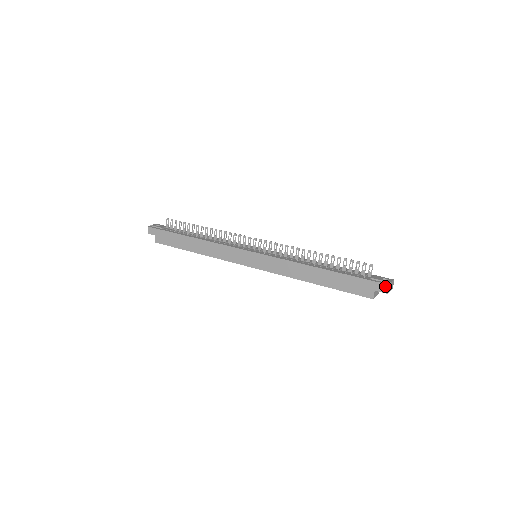
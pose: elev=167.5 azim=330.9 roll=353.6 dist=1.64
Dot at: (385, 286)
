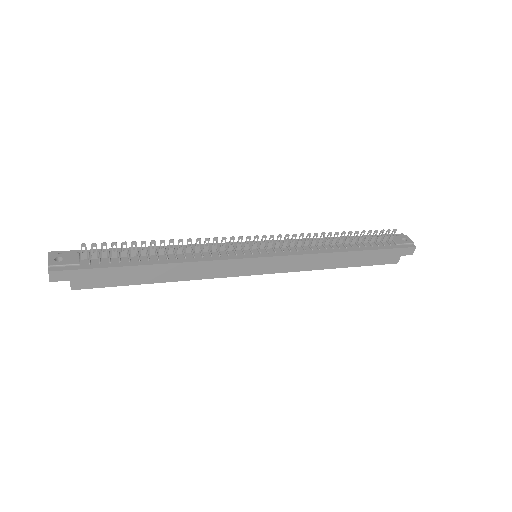
Dot at: (412, 249)
